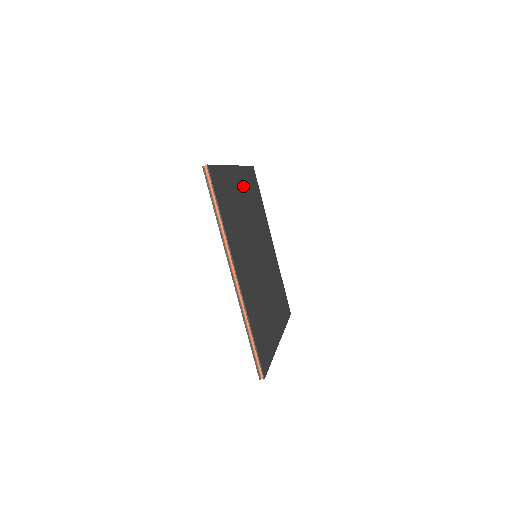
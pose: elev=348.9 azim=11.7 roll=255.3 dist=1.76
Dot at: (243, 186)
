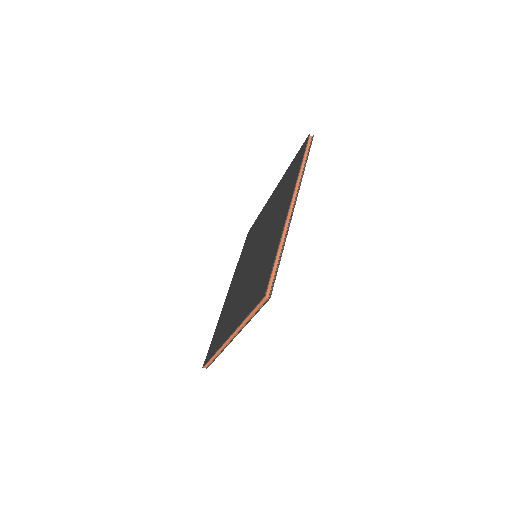
Dot at: occluded
